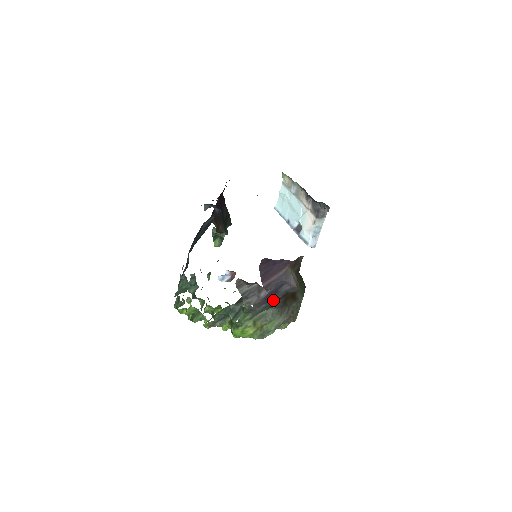
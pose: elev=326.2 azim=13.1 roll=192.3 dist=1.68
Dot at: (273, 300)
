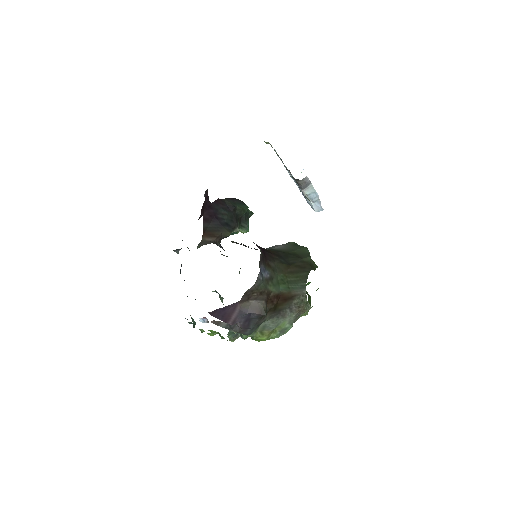
Dot at: (254, 324)
